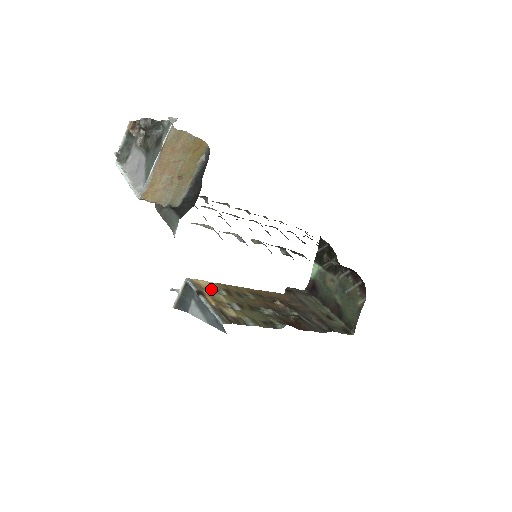
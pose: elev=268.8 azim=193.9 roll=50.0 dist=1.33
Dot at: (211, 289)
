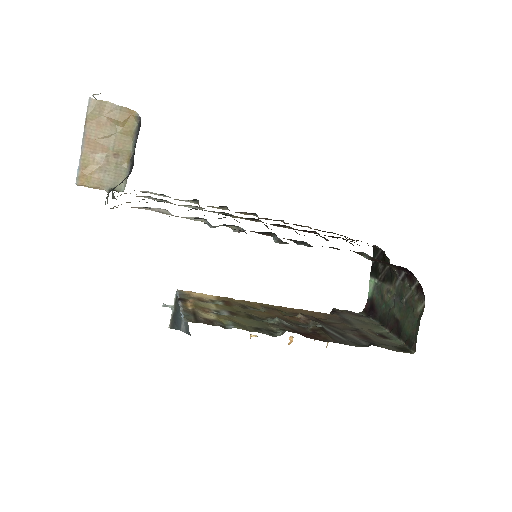
Dot at: (204, 300)
